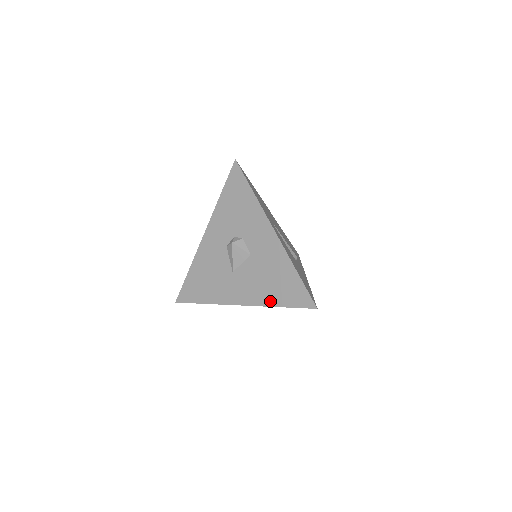
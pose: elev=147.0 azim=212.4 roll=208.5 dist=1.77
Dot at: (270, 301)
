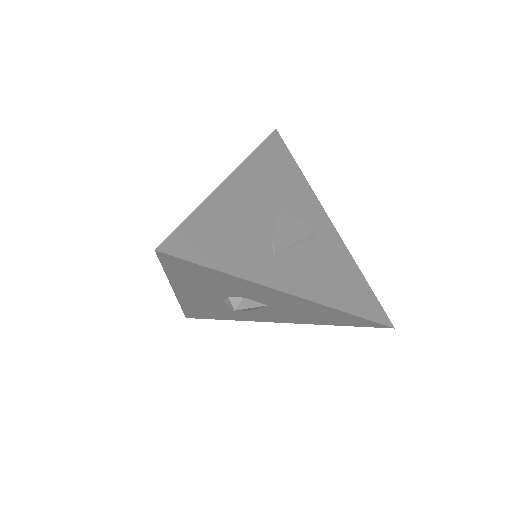
Dot at: (321, 323)
